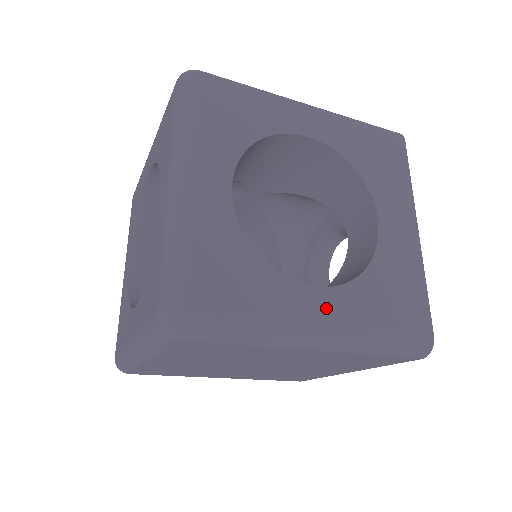
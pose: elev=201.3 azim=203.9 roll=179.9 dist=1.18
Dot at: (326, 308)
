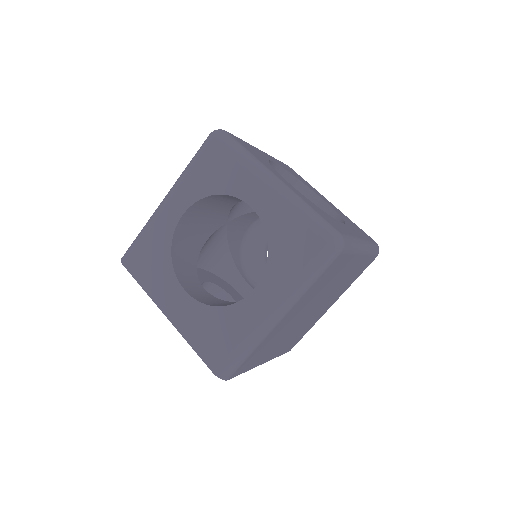
Dot at: (354, 232)
